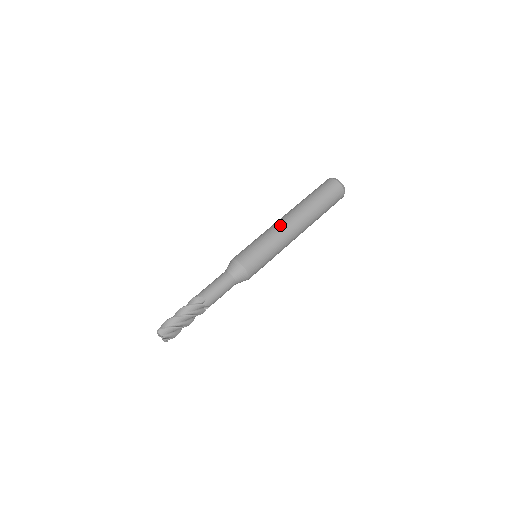
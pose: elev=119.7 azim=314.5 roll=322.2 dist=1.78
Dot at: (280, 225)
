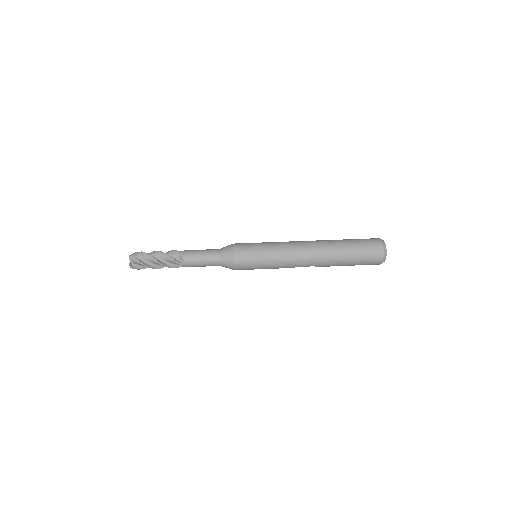
Dot at: occluded
